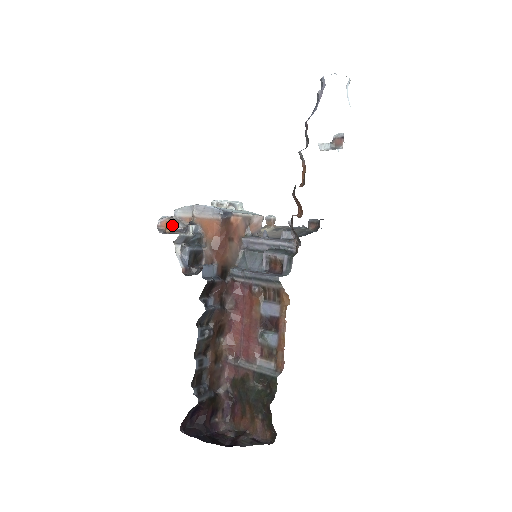
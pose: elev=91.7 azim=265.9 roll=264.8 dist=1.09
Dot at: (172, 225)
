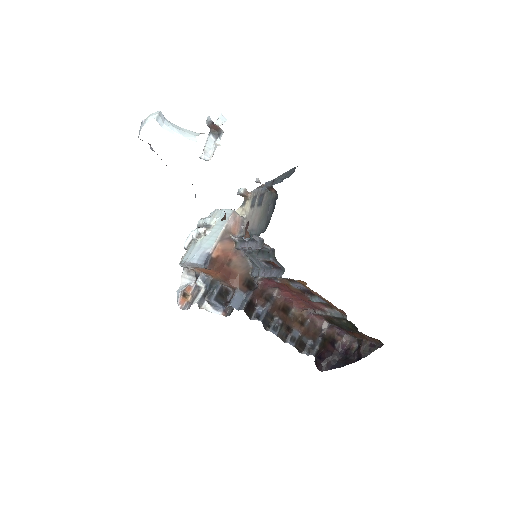
Dot at: (188, 292)
